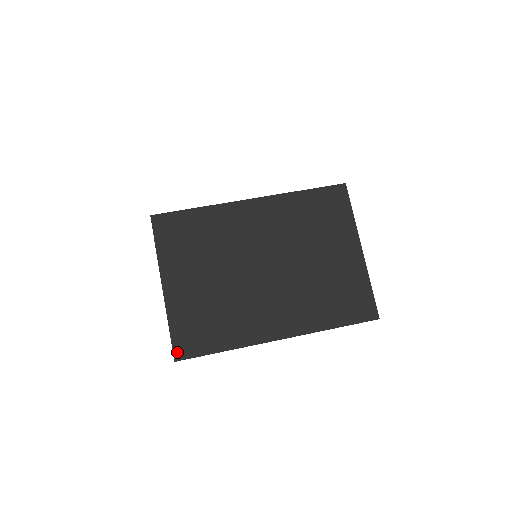
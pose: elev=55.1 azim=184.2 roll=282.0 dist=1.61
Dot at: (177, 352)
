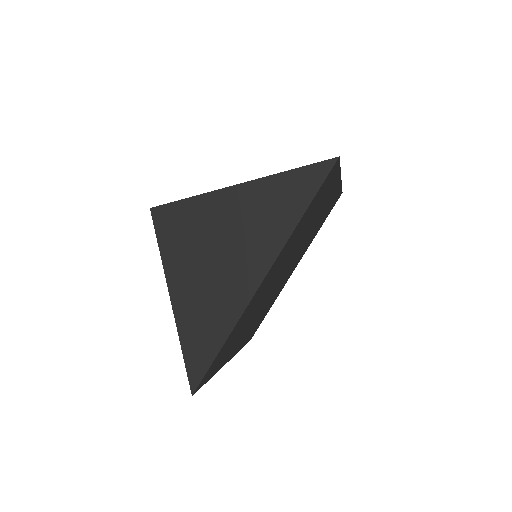
Dot at: (328, 161)
